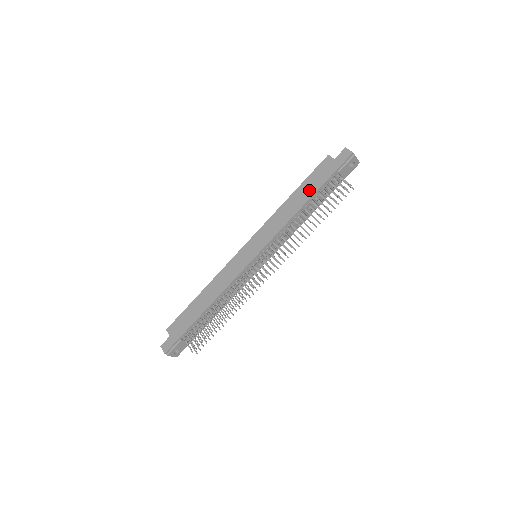
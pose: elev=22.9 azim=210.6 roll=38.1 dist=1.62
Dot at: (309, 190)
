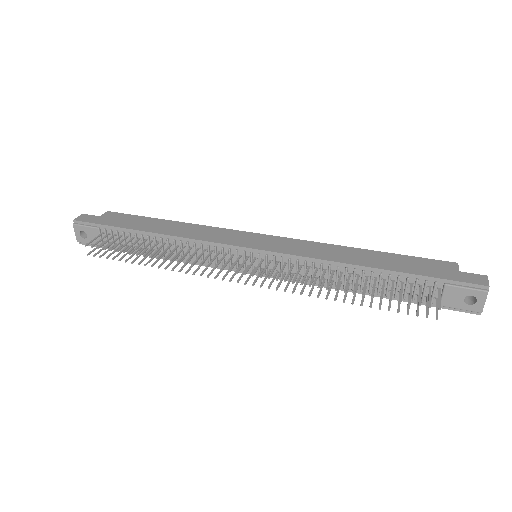
Dot at: (390, 263)
